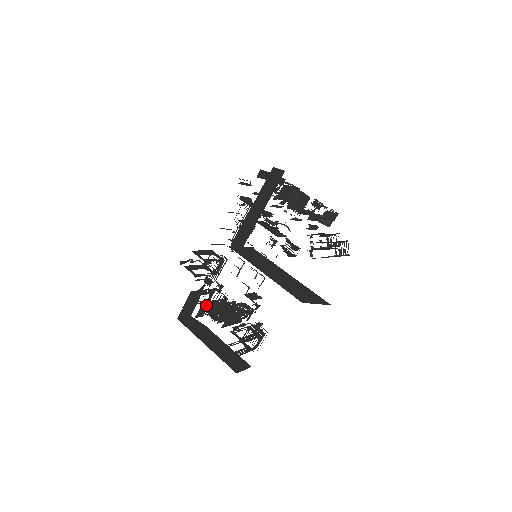
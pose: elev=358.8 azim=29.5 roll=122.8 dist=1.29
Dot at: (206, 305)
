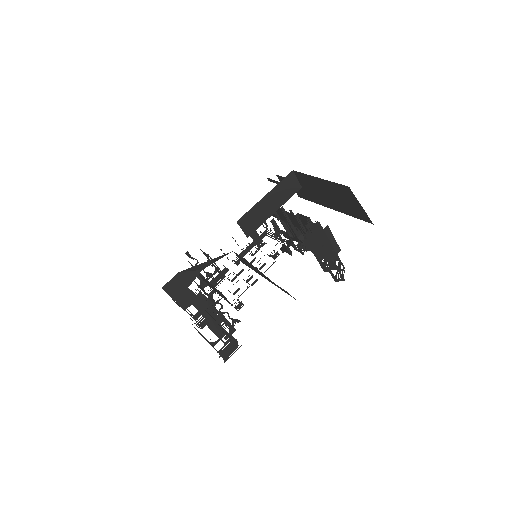
Dot at: occluded
